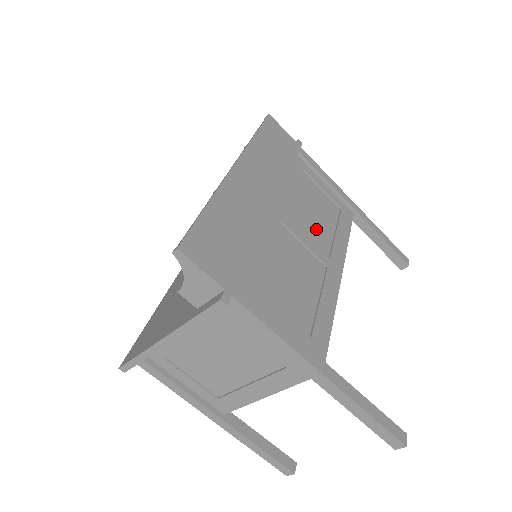
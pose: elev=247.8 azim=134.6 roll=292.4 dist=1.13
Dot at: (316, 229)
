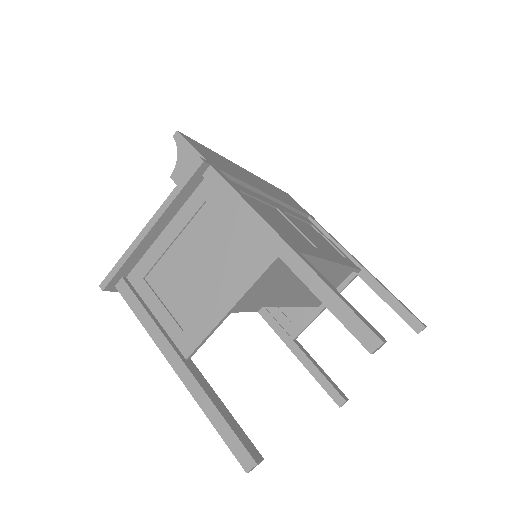
Dot at: (313, 239)
